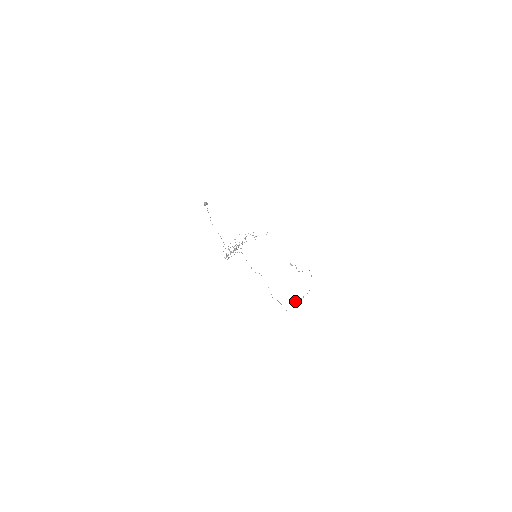
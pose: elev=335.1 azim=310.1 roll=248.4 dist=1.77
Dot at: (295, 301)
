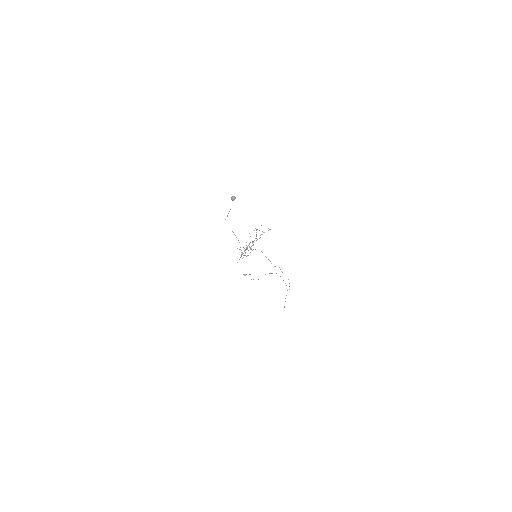
Dot at: (285, 298)
